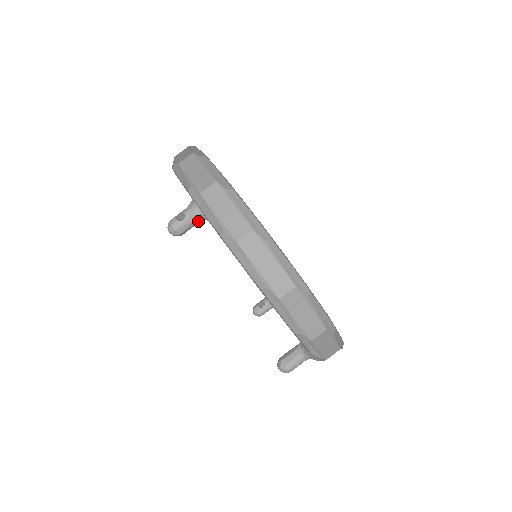
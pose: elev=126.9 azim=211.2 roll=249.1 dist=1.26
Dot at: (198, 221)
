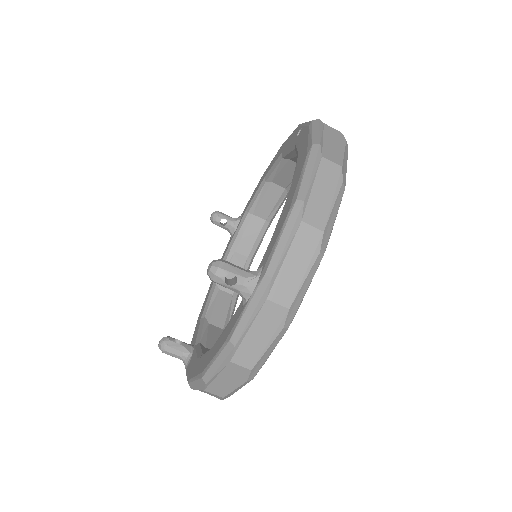
Dot at: (238, 292)
